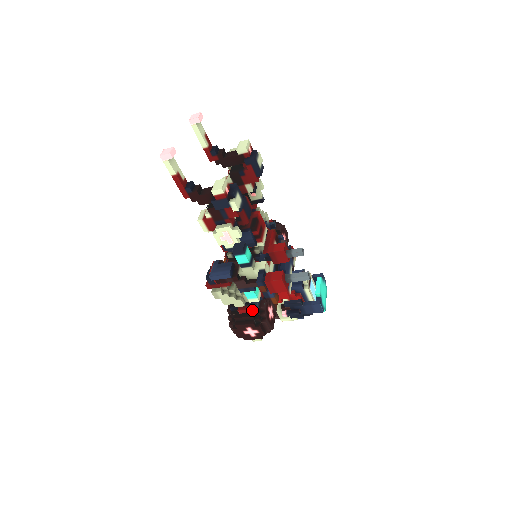
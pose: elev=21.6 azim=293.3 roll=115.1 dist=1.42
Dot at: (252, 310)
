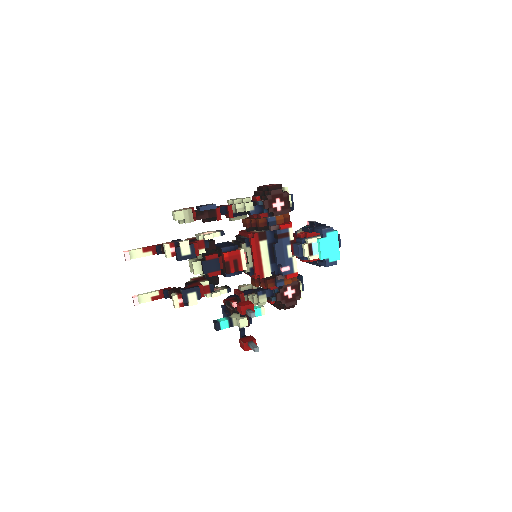
Dot at: (273, 303)
